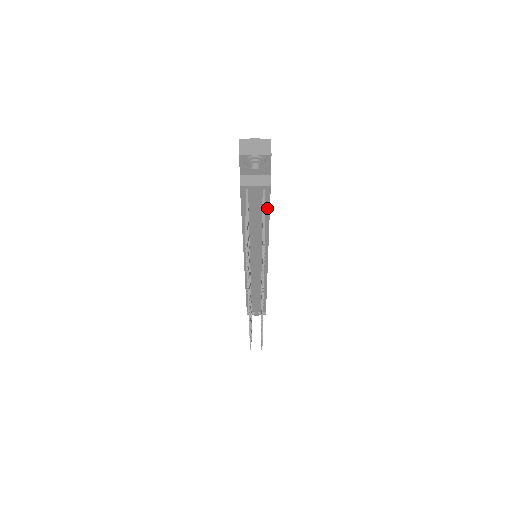
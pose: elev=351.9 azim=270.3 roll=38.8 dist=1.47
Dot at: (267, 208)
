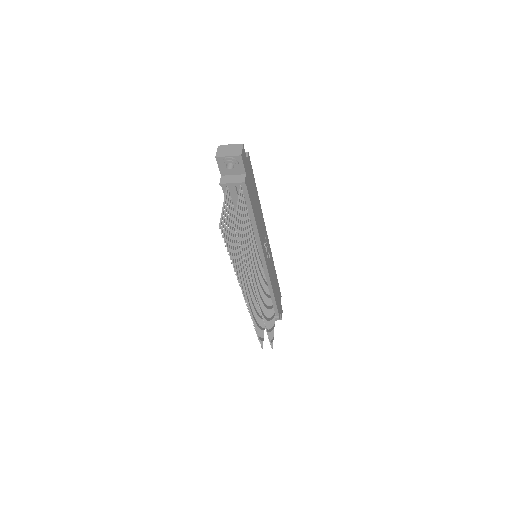
Dot at: (249, 205)
